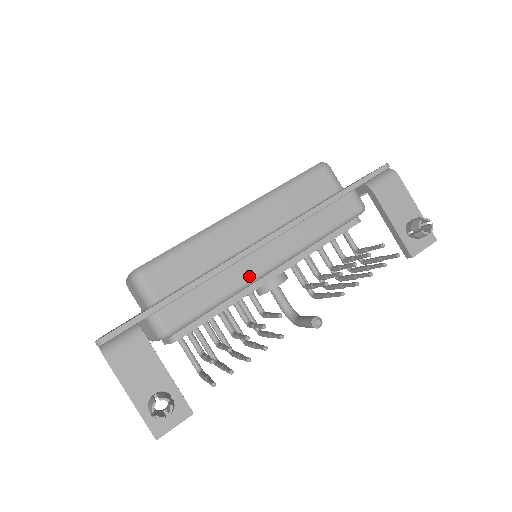
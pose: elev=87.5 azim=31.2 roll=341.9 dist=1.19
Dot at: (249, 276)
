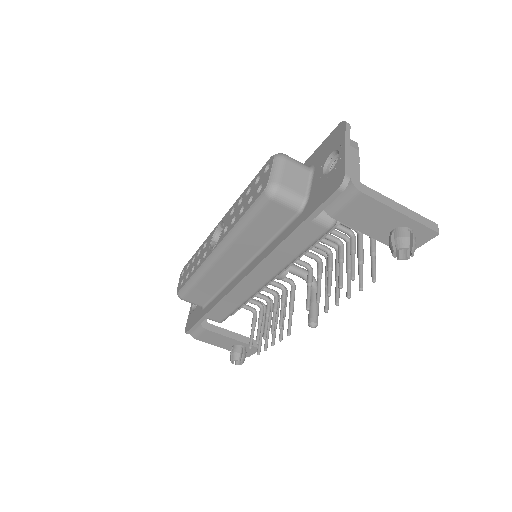
Dot at: (250, 293)
